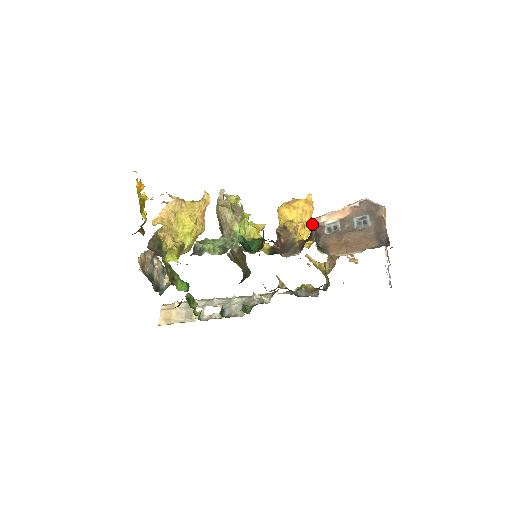
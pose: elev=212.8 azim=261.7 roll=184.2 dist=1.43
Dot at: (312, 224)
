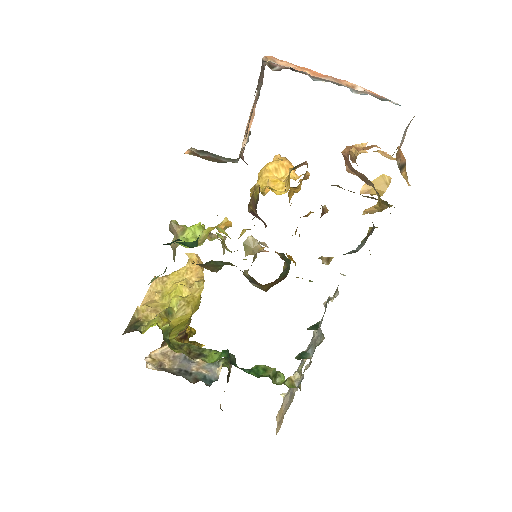
Dot at: occluded
